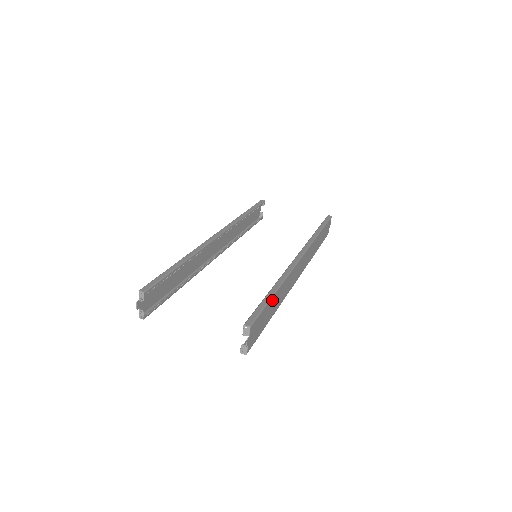
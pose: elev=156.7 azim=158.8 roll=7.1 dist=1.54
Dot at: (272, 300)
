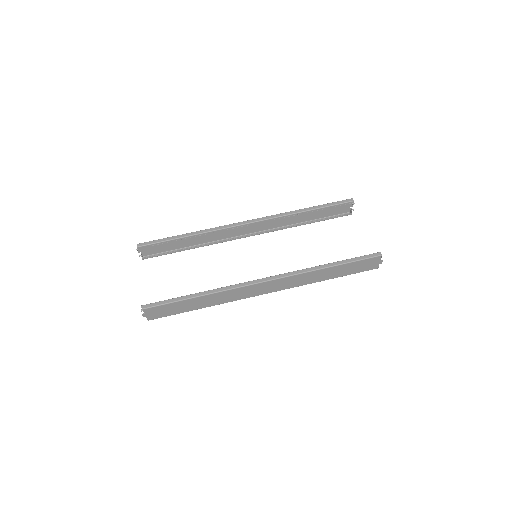
Dot at: (188, 301)
